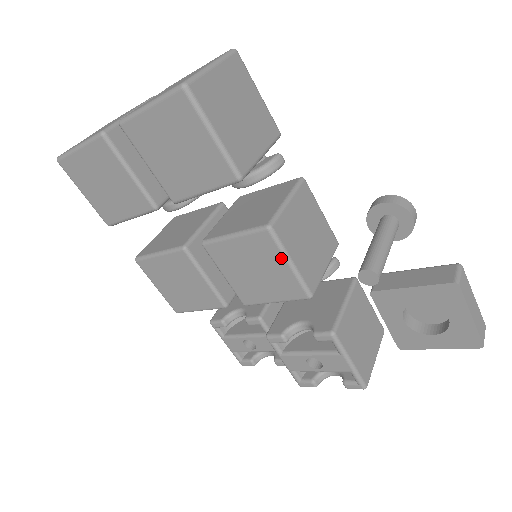
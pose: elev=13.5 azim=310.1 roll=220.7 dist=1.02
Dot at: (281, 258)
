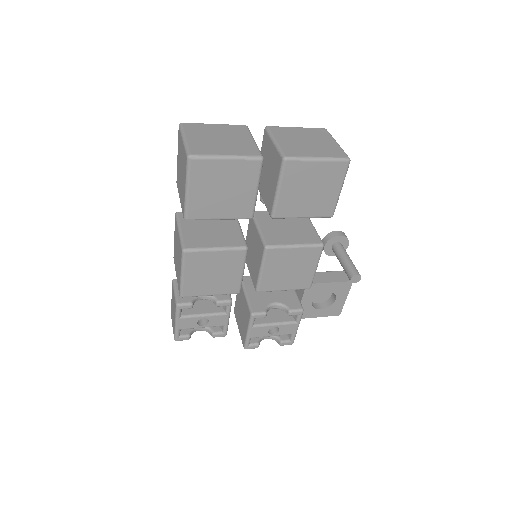
Dot at: (315, 264)
